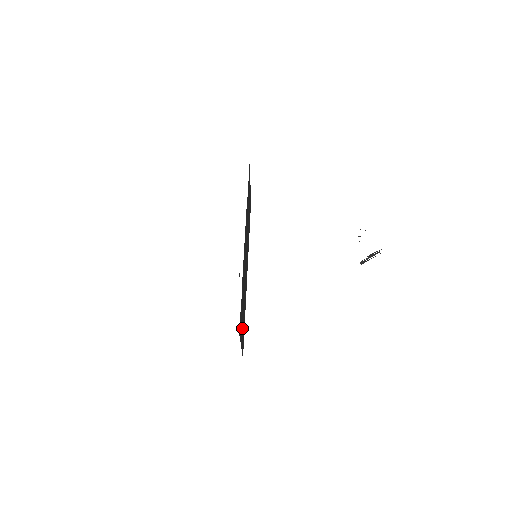
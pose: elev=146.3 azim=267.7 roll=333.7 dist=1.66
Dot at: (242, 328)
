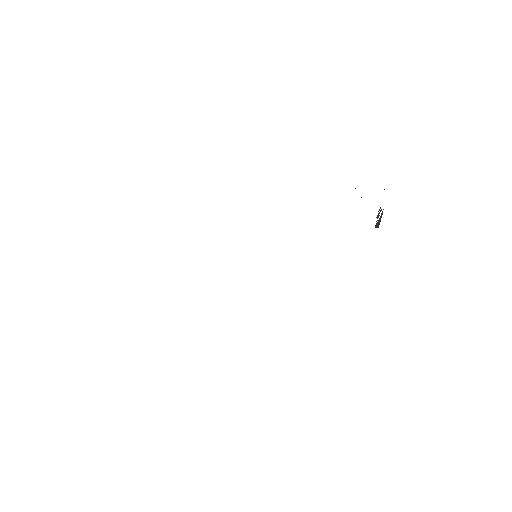
Dot at: occluded
